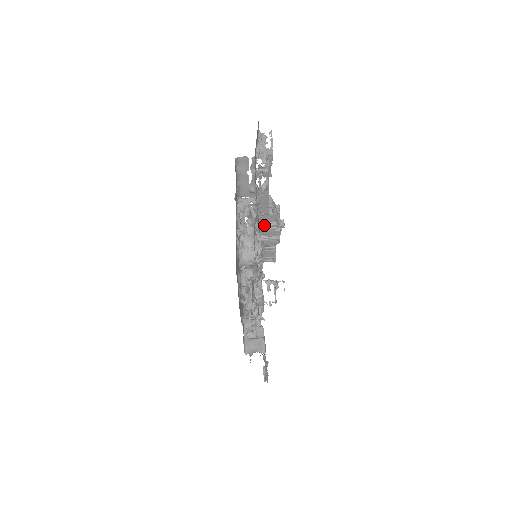
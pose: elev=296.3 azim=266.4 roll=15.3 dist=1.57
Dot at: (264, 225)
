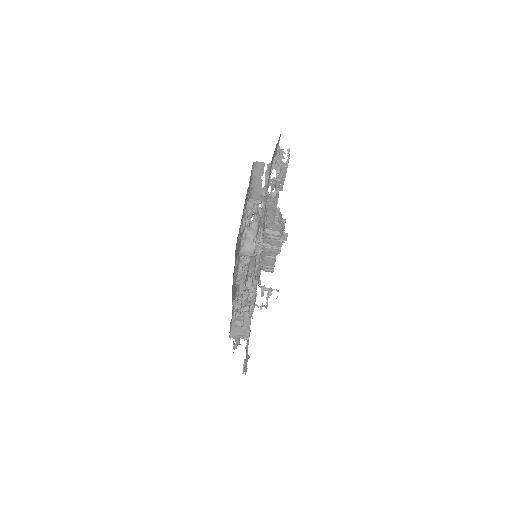
Dot at: (268, 233)
